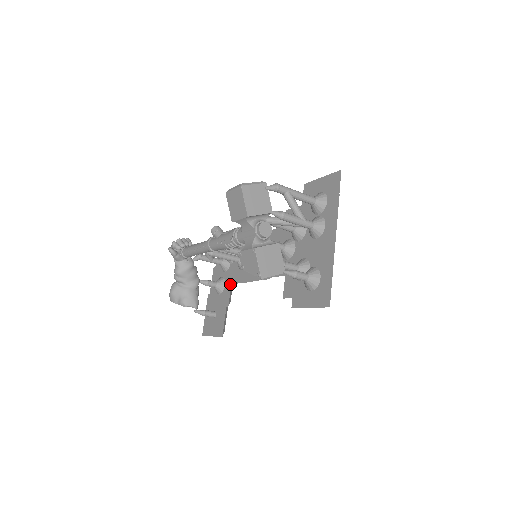
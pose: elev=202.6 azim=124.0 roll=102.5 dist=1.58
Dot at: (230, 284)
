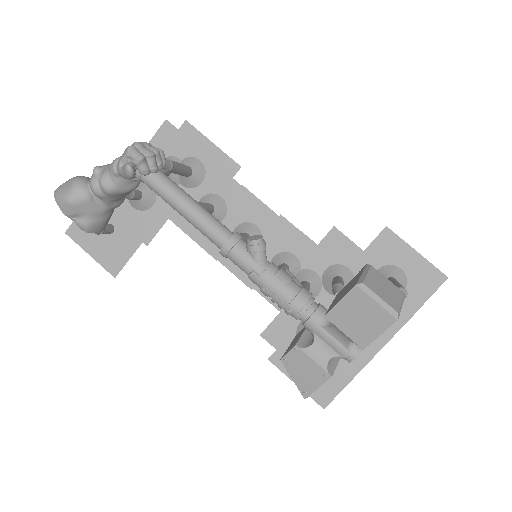
Dot at: (166, 216)
